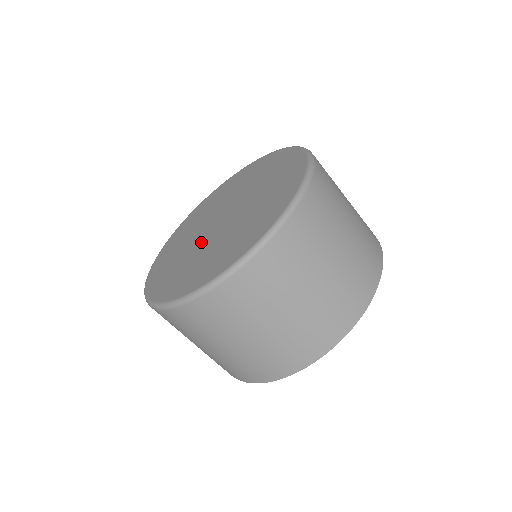
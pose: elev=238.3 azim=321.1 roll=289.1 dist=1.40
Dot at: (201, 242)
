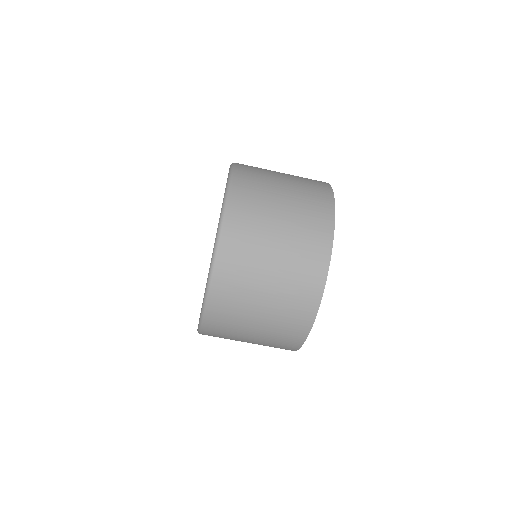
Dot at: occluded
